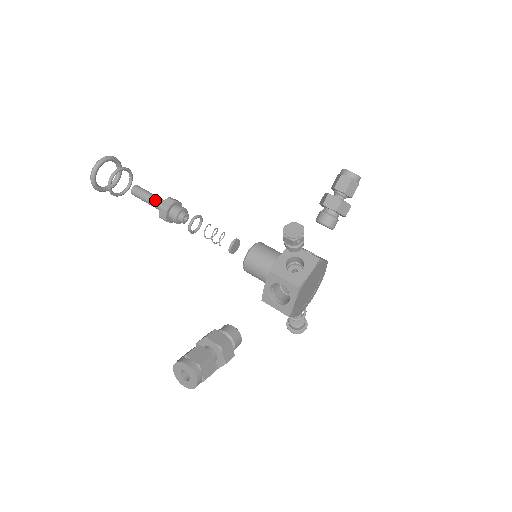
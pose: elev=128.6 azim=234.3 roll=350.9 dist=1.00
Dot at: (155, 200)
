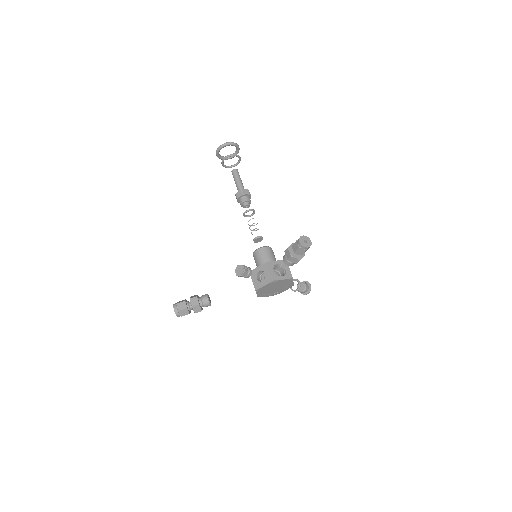
Dot at: (237, 186)
